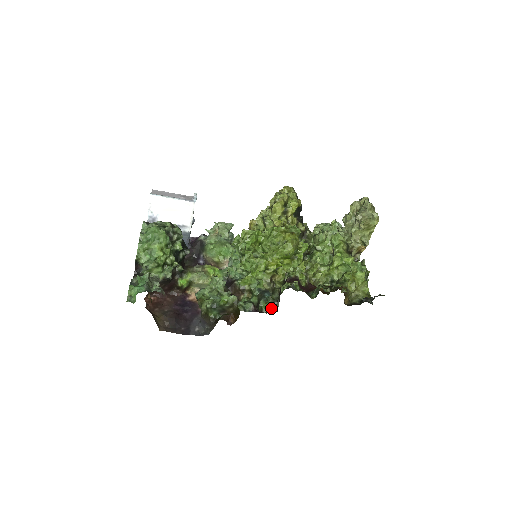
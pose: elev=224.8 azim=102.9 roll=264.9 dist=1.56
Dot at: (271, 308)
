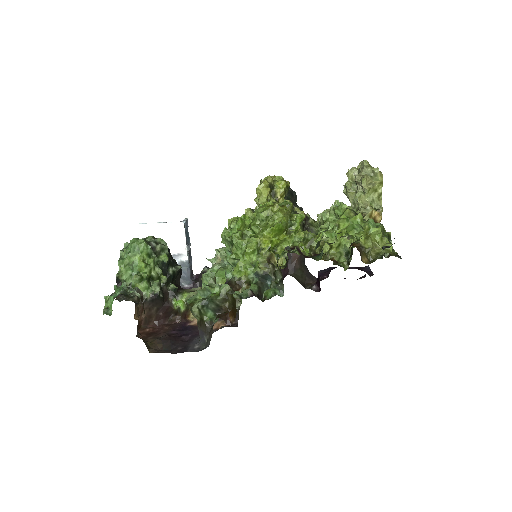
Dot at: (275, 292)
